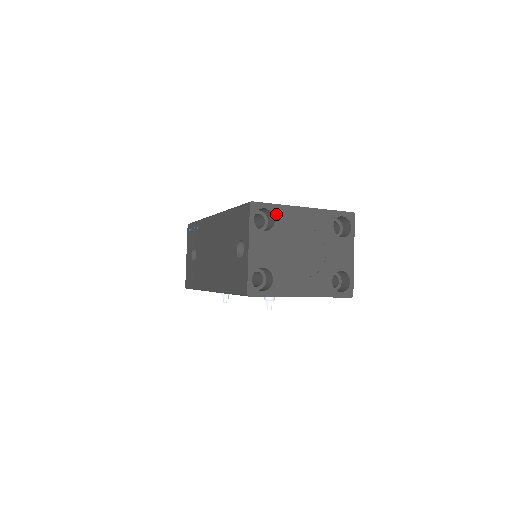
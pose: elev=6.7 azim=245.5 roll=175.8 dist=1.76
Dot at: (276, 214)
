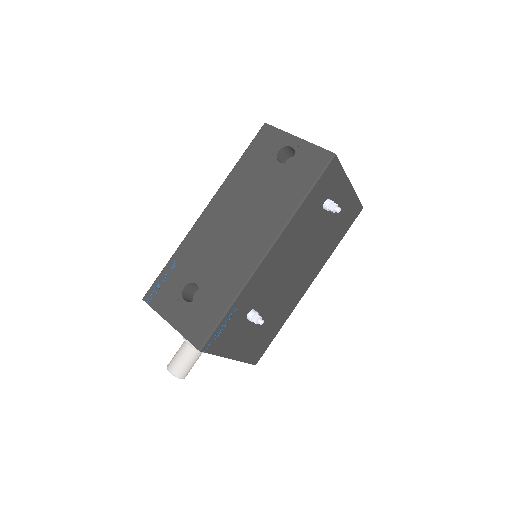
Dot at: occluded
